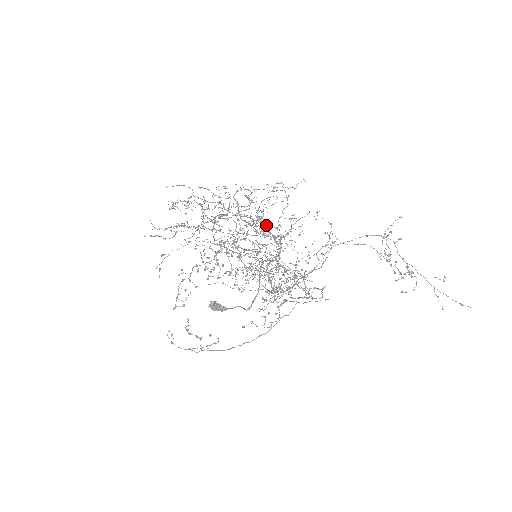
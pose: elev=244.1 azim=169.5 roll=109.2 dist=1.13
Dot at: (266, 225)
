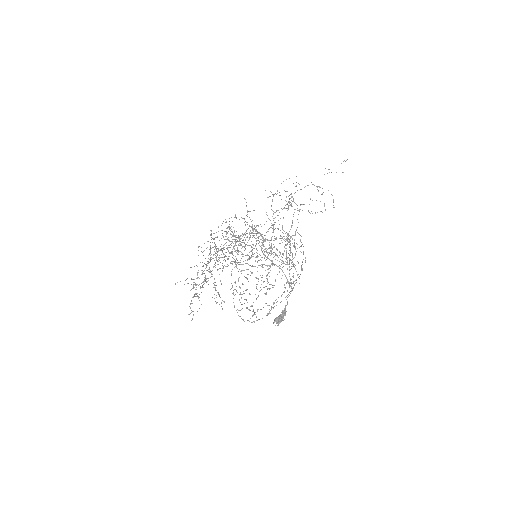
Dot at: (235, 215)
